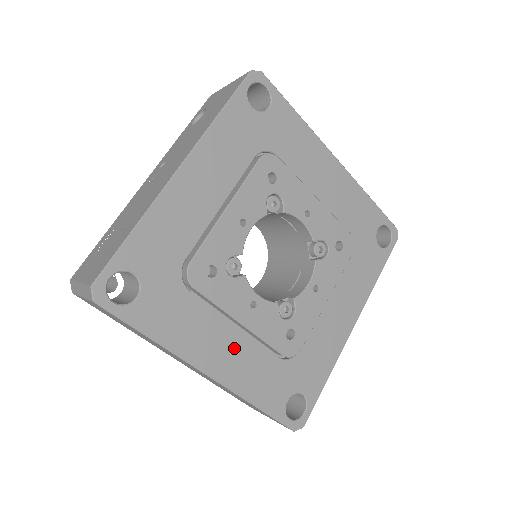
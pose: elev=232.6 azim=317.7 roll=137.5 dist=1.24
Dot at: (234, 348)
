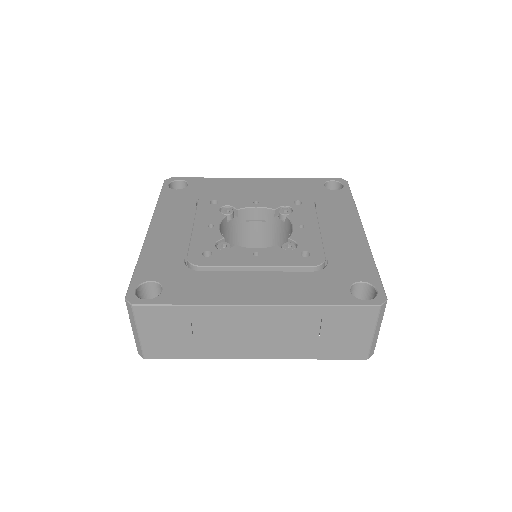
Dot at: (265, 283)
